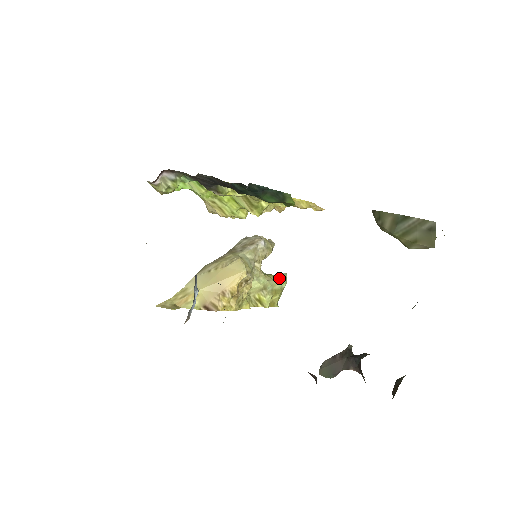
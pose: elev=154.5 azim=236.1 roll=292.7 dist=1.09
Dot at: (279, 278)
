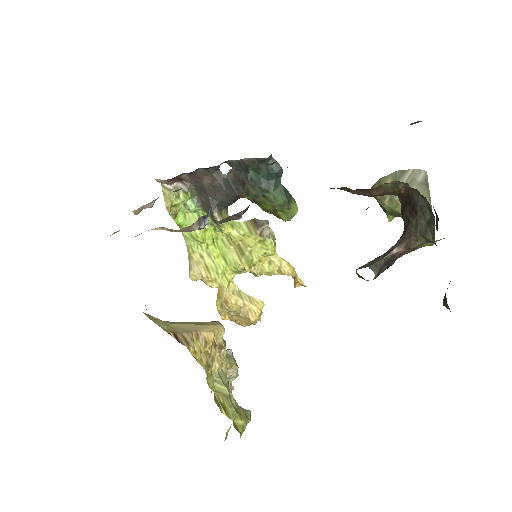
Dot at: (243, 408)
